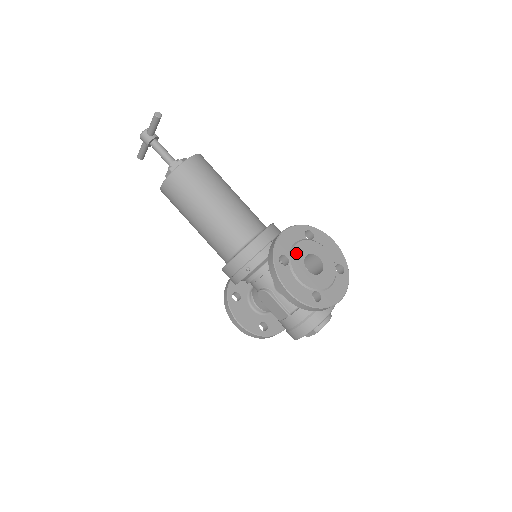
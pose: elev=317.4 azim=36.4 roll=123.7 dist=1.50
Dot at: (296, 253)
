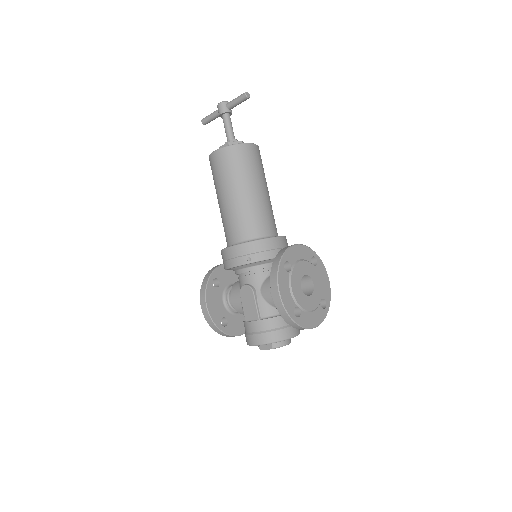
Dot at: (299, 267)
